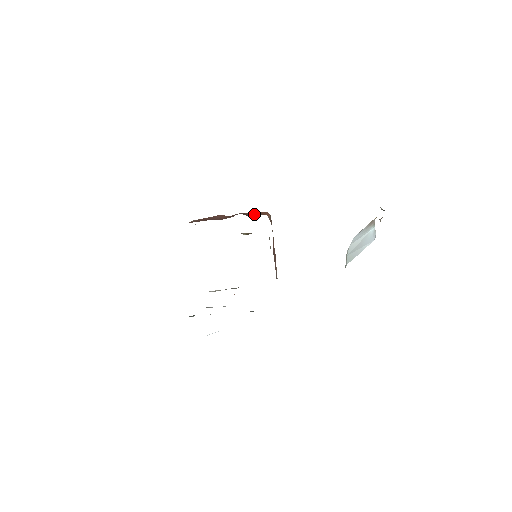
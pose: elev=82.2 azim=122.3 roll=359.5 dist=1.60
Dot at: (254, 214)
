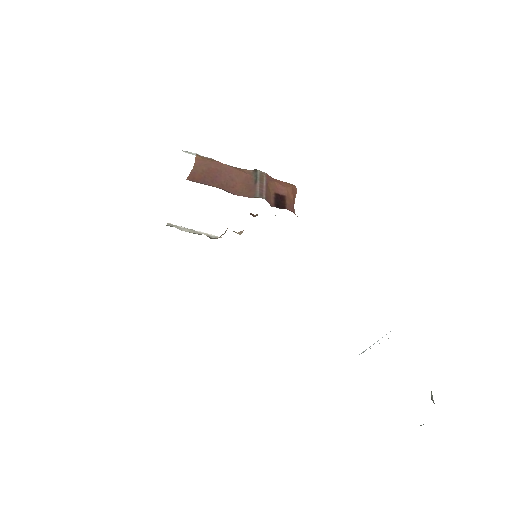
Dot at: (278, 189)
